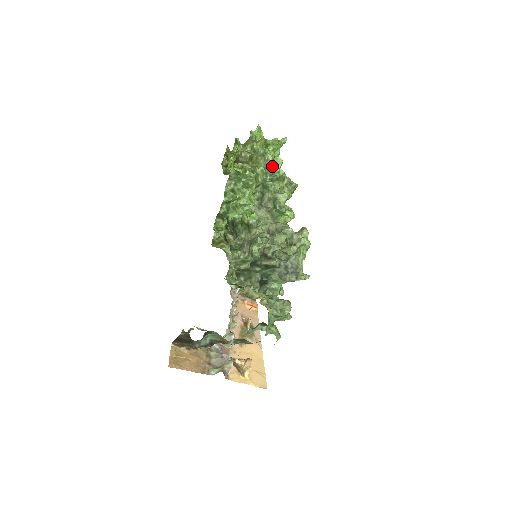
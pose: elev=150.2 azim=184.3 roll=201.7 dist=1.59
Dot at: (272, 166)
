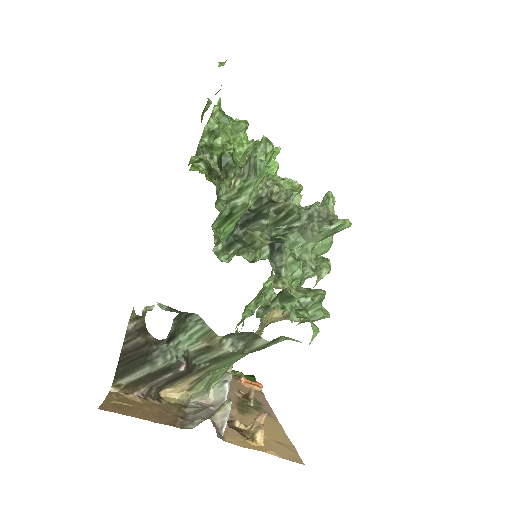
Dot at: occluded
